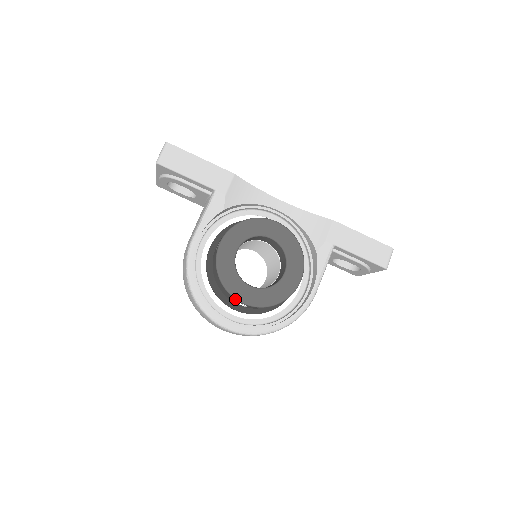
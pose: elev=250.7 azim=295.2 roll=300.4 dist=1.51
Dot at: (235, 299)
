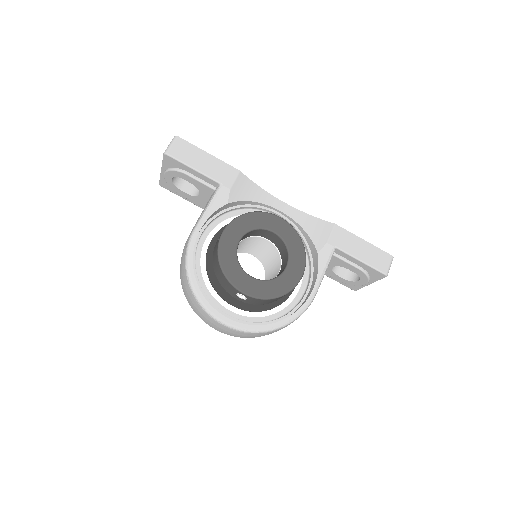
Dot at: (235, 288)
